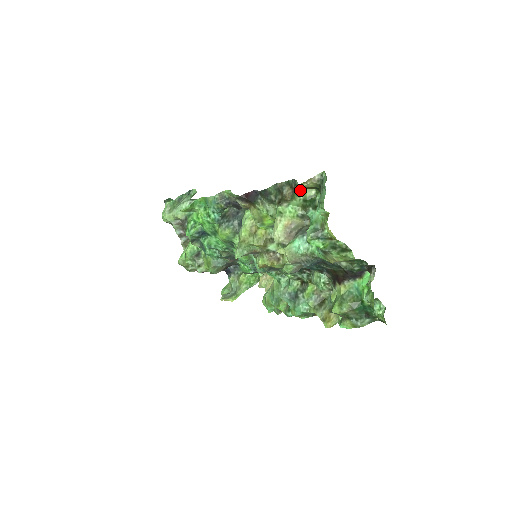
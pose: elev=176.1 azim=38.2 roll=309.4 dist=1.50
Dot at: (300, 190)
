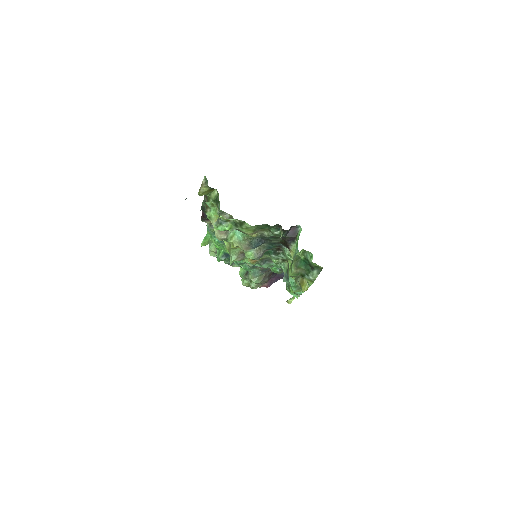
Dot at: (207, 196)
